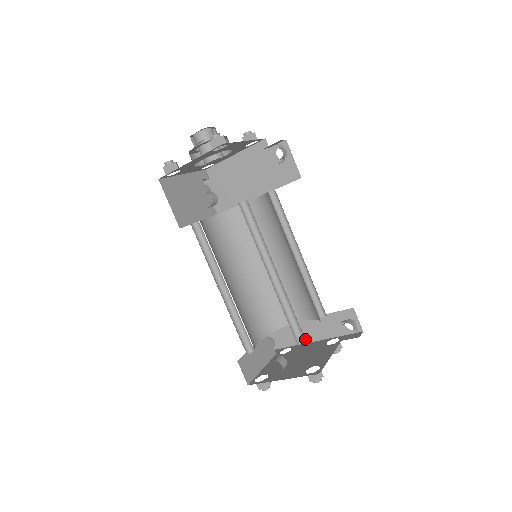
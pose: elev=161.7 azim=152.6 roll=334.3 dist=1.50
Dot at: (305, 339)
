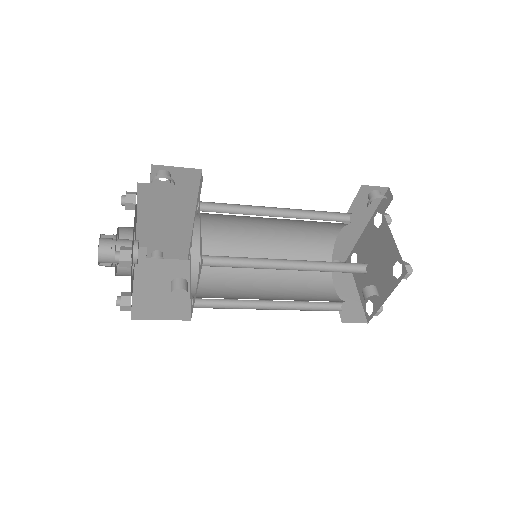
Dot at: (355, 237)
